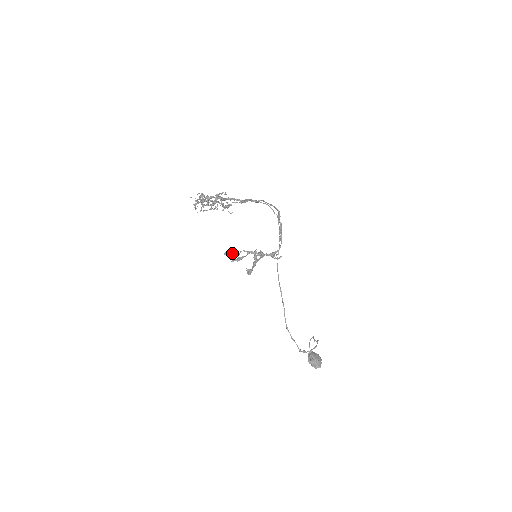
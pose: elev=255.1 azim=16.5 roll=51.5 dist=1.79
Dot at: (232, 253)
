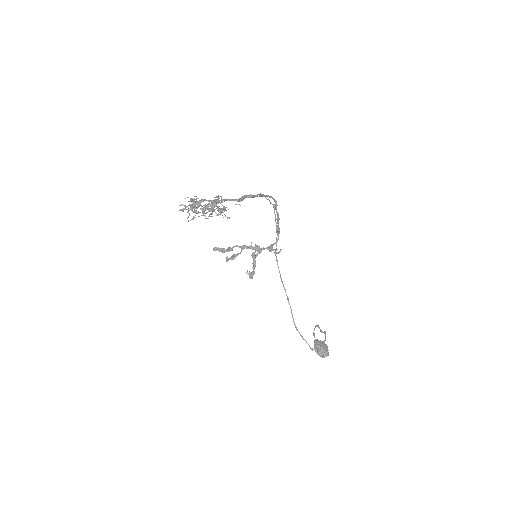
Dot at: (223, 249)
